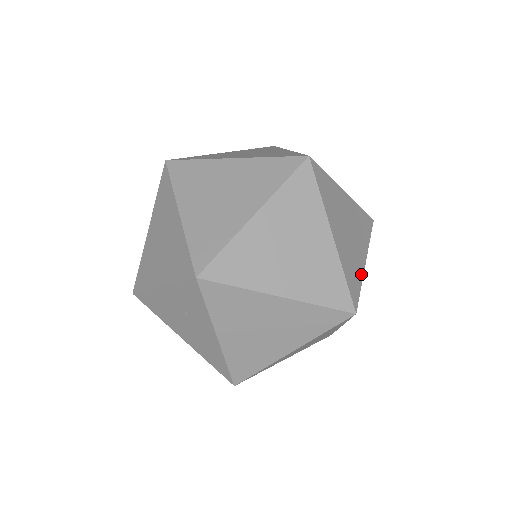
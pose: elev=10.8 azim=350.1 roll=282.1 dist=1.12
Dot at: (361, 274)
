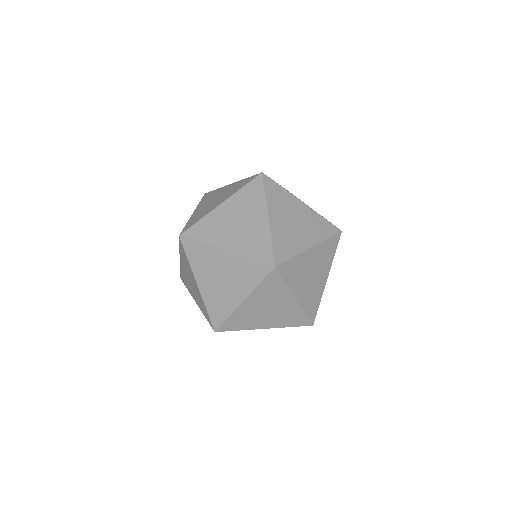
Dot at: occluded
